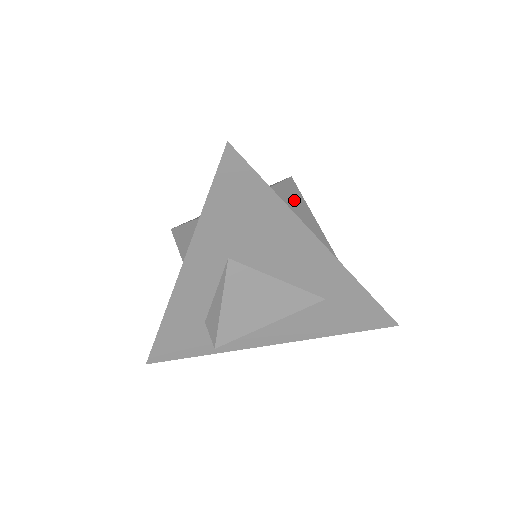
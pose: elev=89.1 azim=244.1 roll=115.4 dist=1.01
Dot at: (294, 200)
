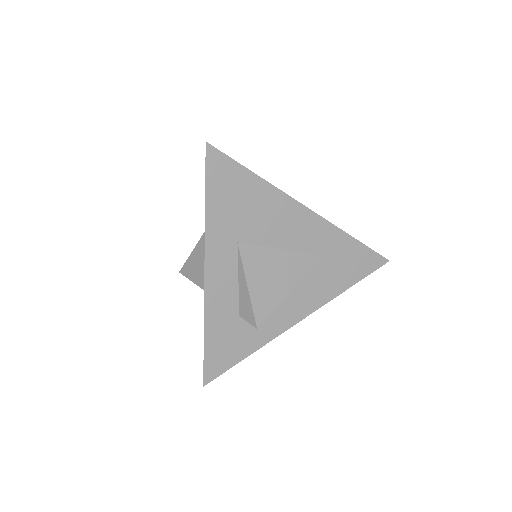
Dot at: occluded
